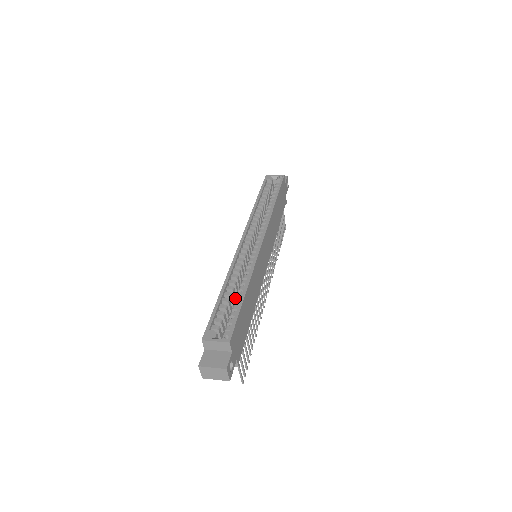
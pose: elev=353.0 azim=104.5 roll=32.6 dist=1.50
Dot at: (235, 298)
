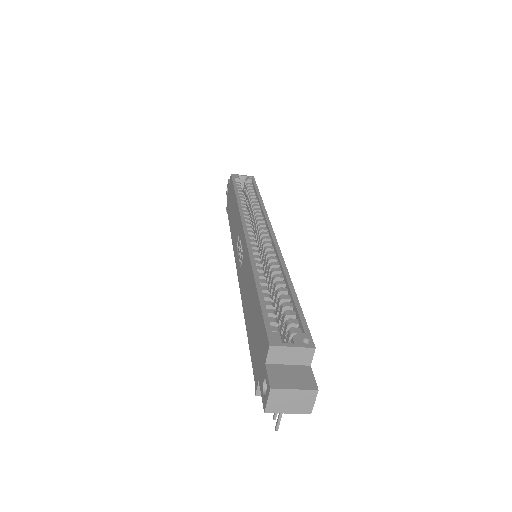
Dot at: occluded
